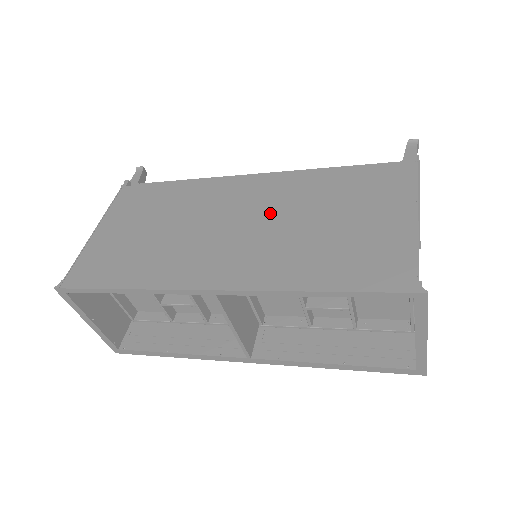
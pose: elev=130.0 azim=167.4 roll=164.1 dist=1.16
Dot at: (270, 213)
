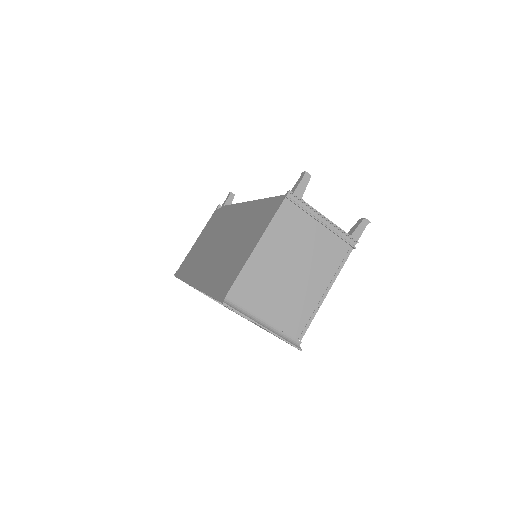
Dot at: (229, 237)
